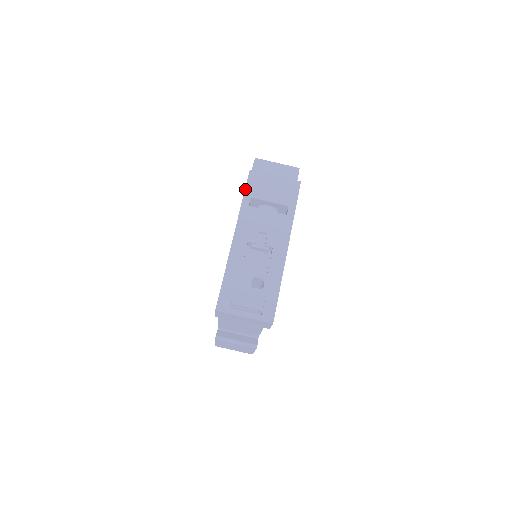
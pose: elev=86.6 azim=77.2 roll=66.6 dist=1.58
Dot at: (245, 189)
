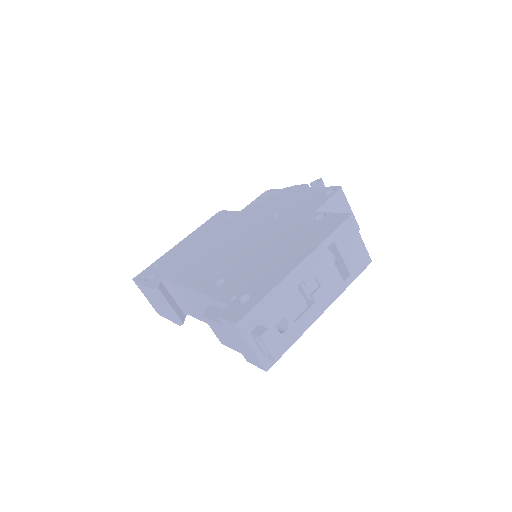
Dot at: (336, 229)
